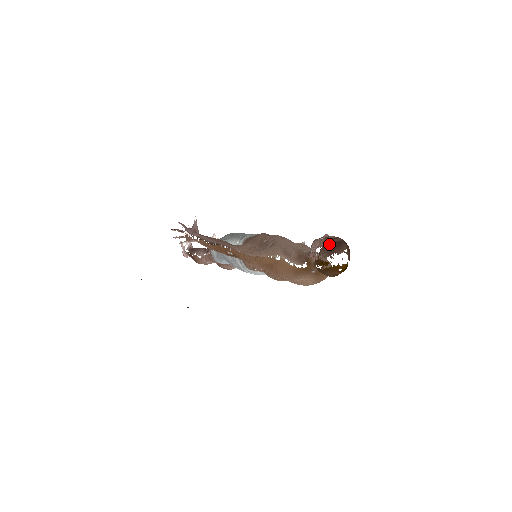
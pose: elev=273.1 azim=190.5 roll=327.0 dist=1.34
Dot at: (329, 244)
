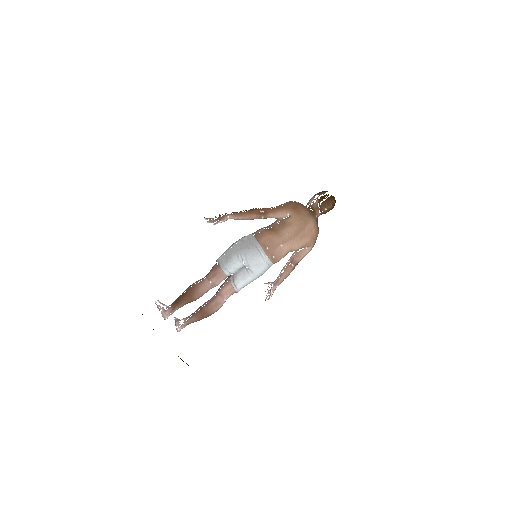
Dot at: (321, 192)
